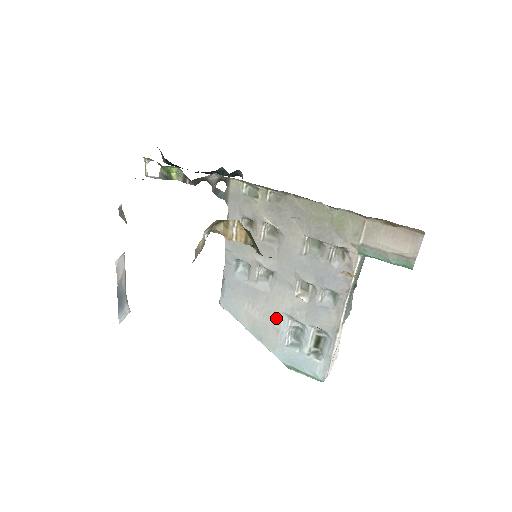
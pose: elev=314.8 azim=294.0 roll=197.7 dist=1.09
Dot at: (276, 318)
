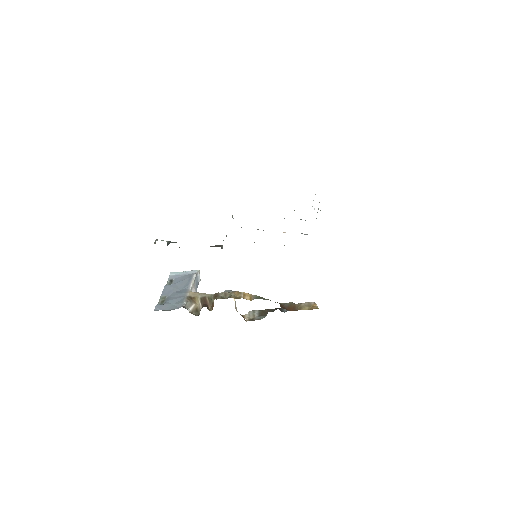
Dot at: occluded
